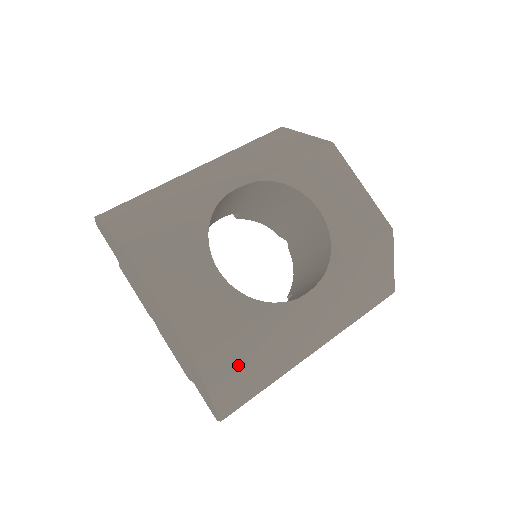
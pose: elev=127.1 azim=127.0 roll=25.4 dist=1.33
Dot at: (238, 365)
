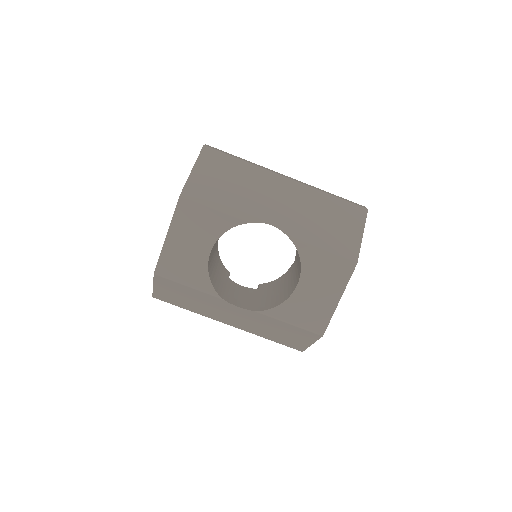
Dot at: (177, 292)
